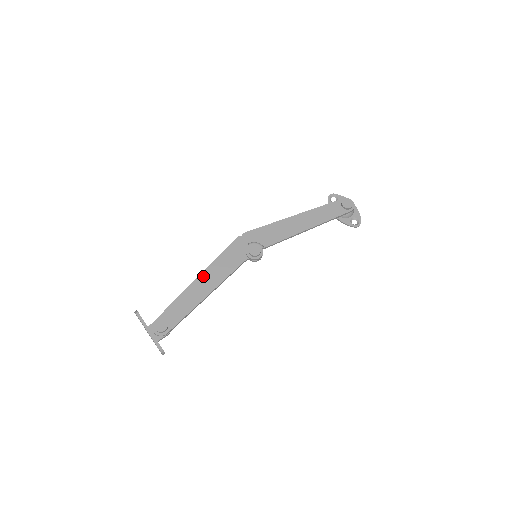
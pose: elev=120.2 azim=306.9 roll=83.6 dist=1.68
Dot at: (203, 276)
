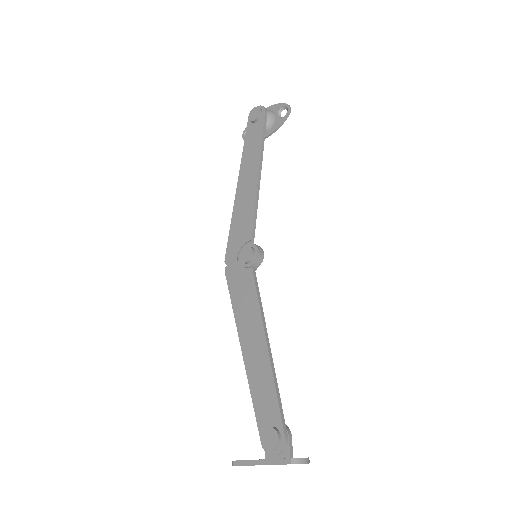
Dot at: (243, 340)
